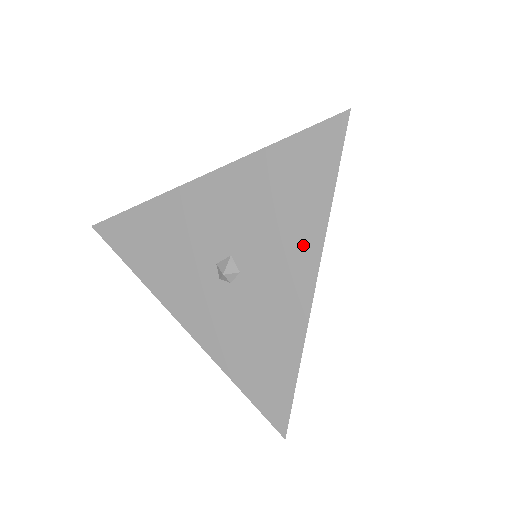
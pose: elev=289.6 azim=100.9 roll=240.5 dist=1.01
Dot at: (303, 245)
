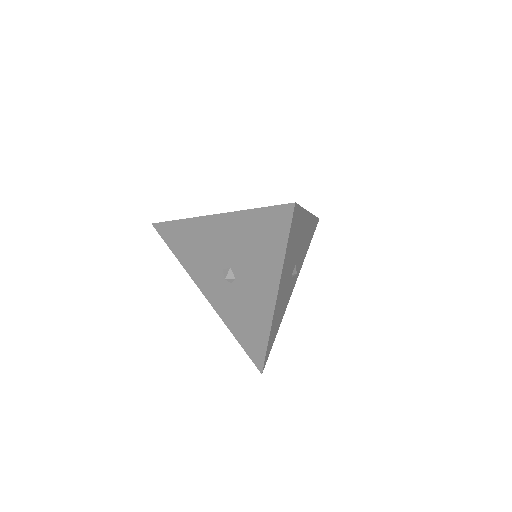
Dot at: (269, 275)
